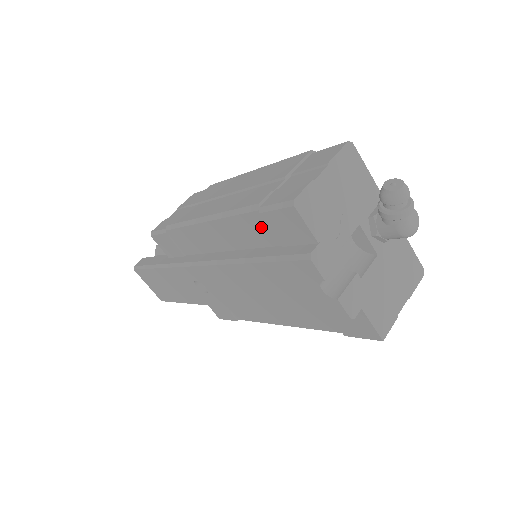
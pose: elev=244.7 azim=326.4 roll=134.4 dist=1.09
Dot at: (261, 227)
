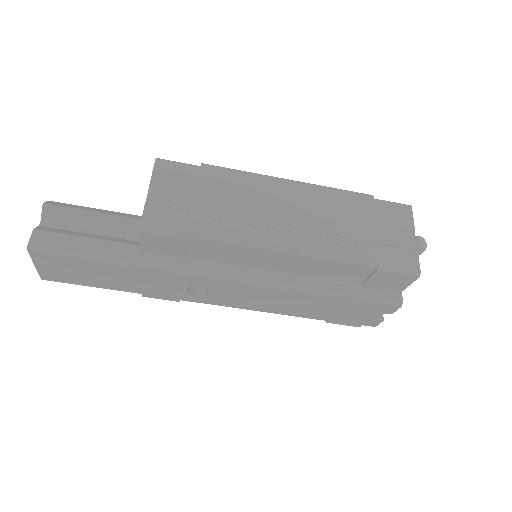
Dot at: (360, 273)
